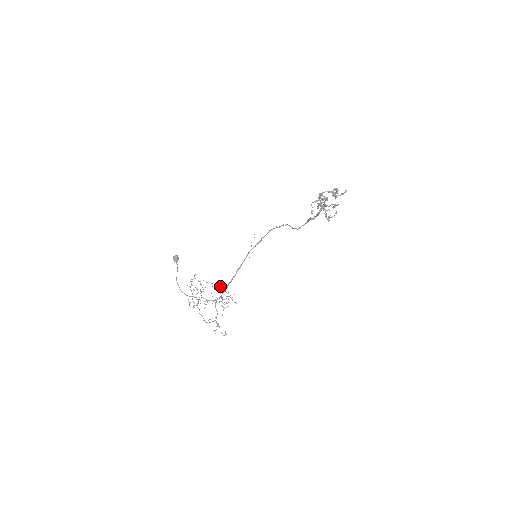
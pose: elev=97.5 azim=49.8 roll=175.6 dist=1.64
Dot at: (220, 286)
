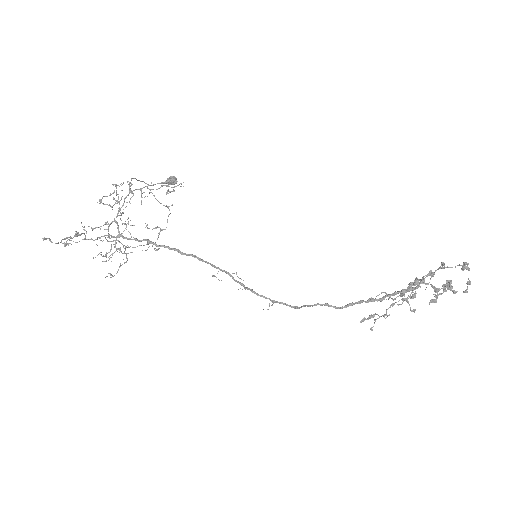
Dot at: occluded
